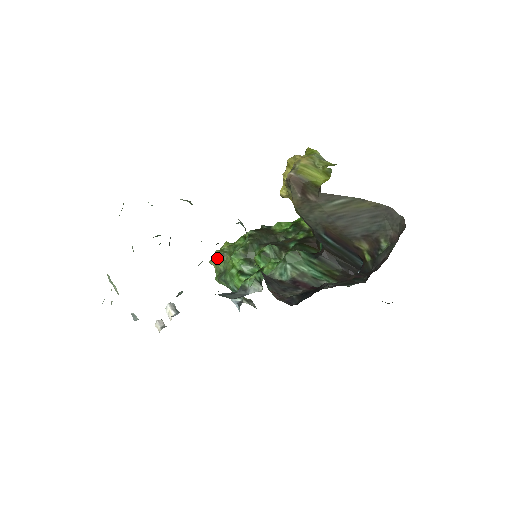
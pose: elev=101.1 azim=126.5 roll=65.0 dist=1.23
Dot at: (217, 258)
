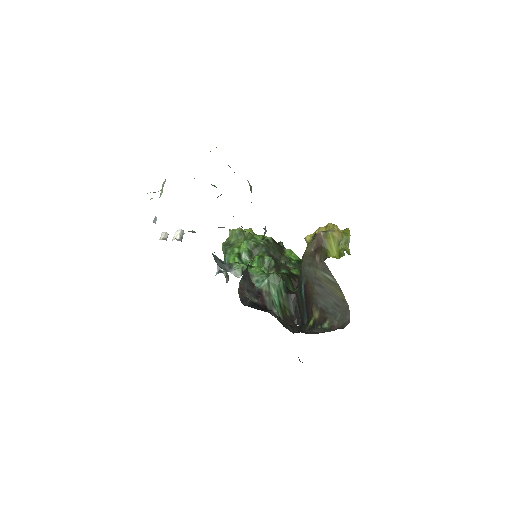
Dot at: (236, 233)
